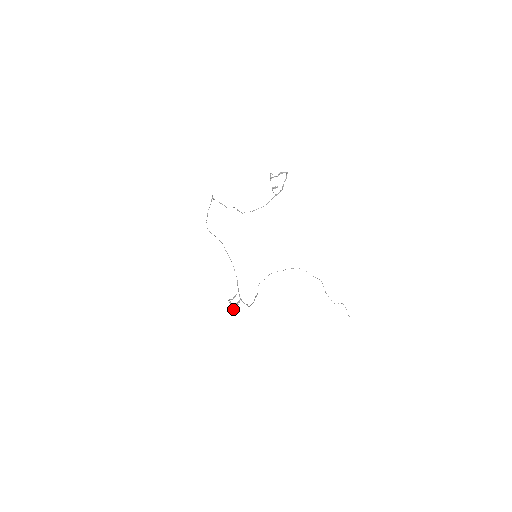
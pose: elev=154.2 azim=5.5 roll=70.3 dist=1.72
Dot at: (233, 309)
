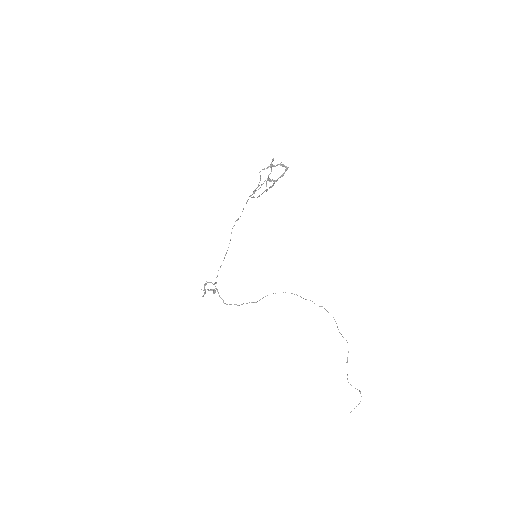
Dot at: (204, 293)
